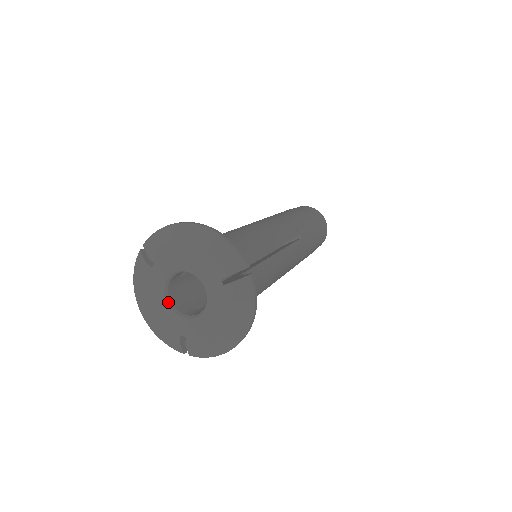
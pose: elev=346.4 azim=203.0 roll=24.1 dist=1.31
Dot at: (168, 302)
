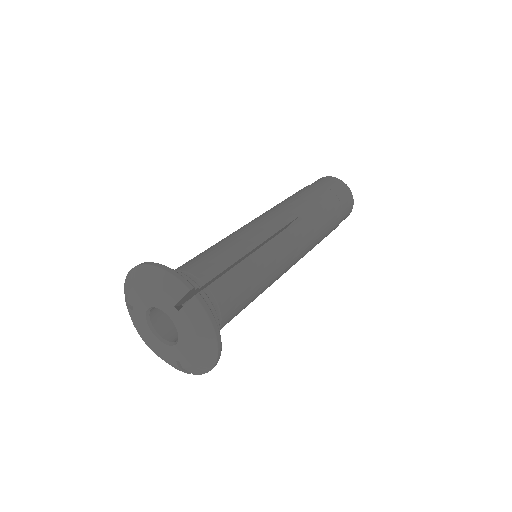
Dot at: (156, 335)
